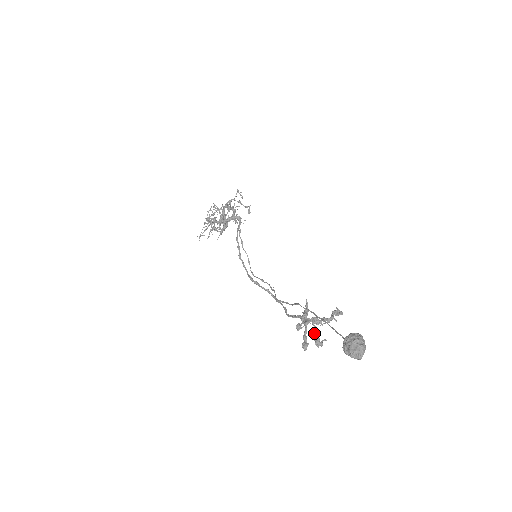
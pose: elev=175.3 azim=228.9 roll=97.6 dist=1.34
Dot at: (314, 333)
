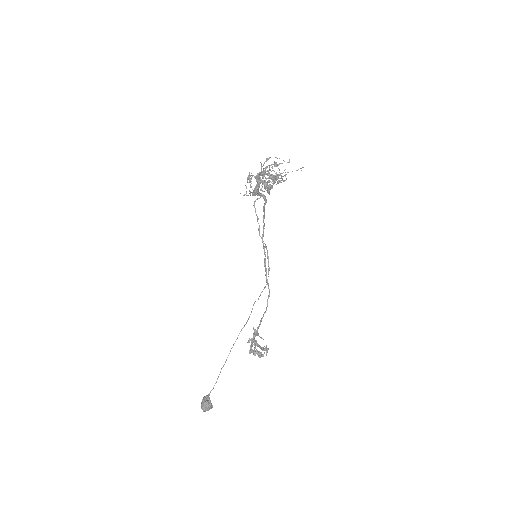
Dot at: (252, 351)
